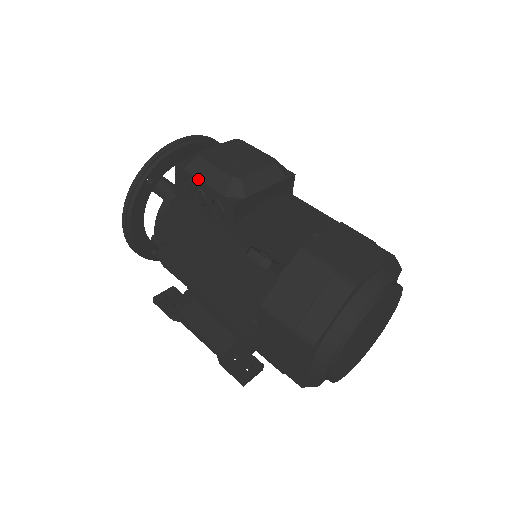
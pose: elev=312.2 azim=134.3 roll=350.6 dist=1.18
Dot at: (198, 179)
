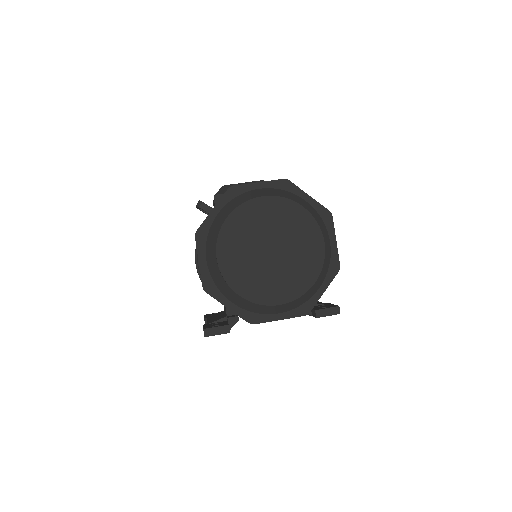
Dot at: (213, 201)
